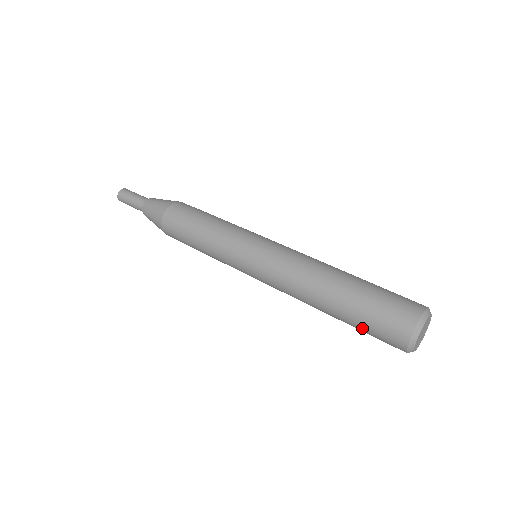
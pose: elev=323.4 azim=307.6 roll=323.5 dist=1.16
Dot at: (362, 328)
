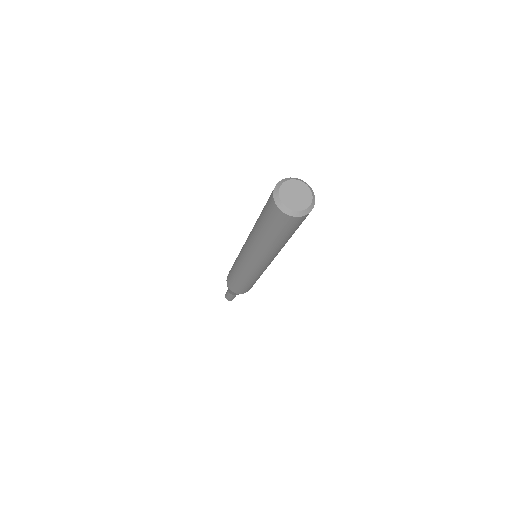
Dot at: (272, 229)
